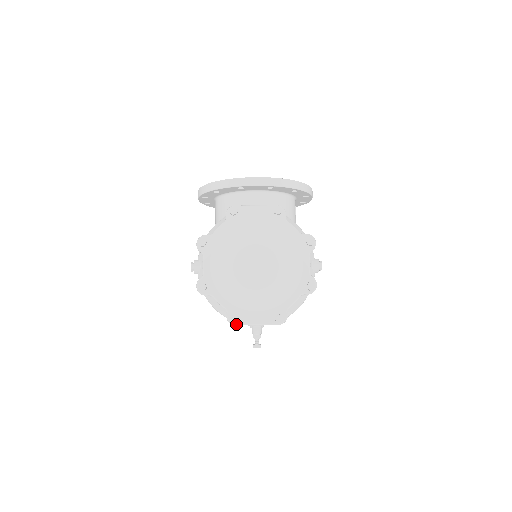
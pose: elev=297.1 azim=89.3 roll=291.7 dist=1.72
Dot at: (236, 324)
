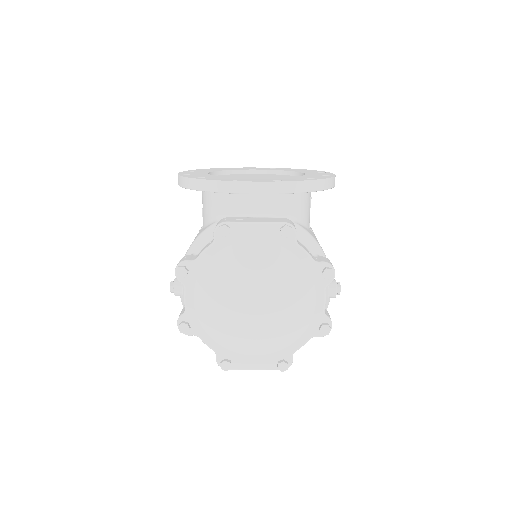
Dot at: (228, 369)
